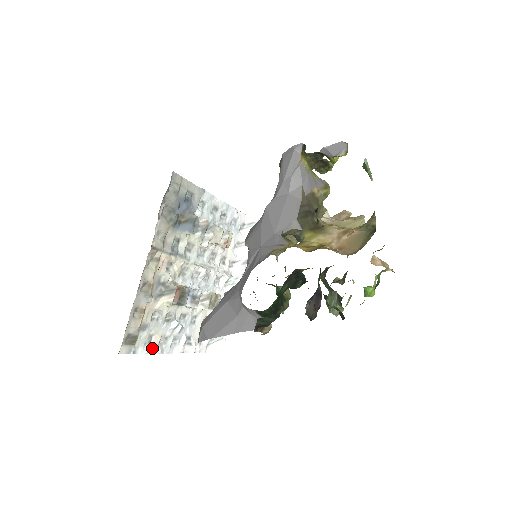
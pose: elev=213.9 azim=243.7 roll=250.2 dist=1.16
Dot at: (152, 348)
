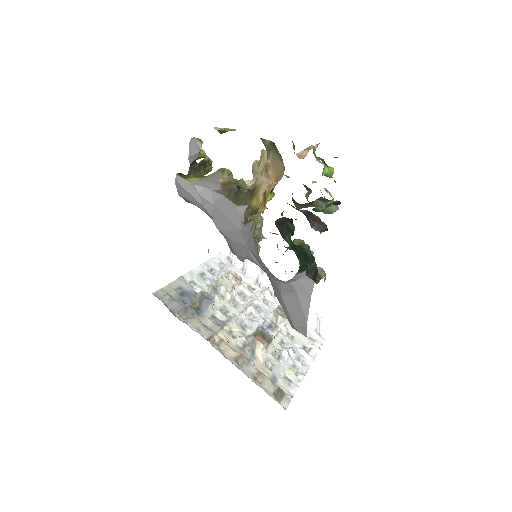
Dot at: (296, 381)
